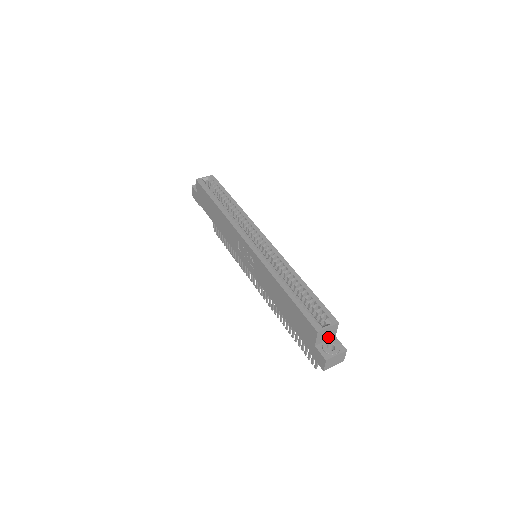
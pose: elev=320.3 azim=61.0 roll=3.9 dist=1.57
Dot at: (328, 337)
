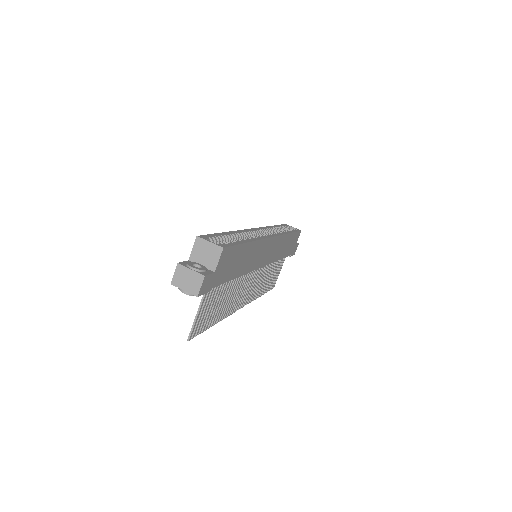
Dot at: (206, 263)
